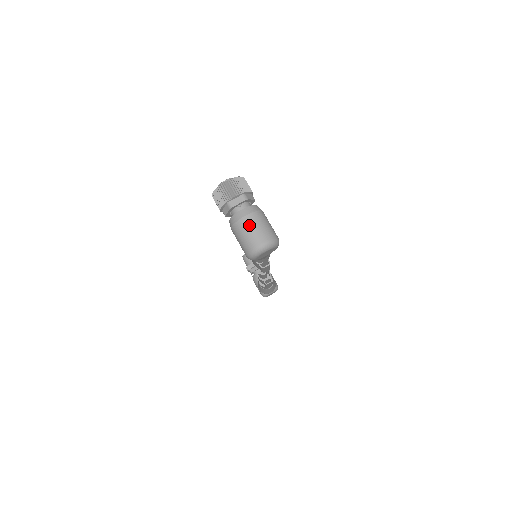
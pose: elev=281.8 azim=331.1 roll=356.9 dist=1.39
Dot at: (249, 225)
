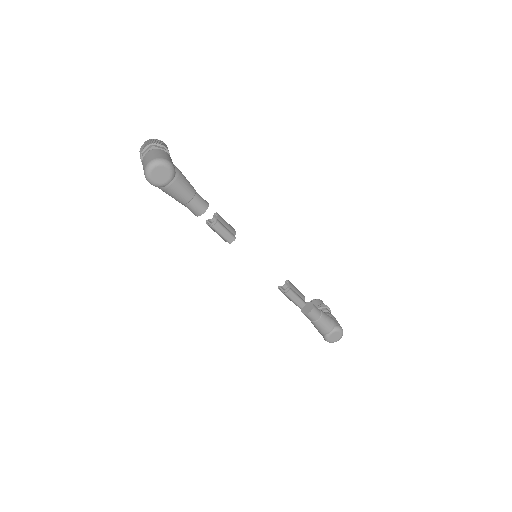
Dot at: (146, 157)
